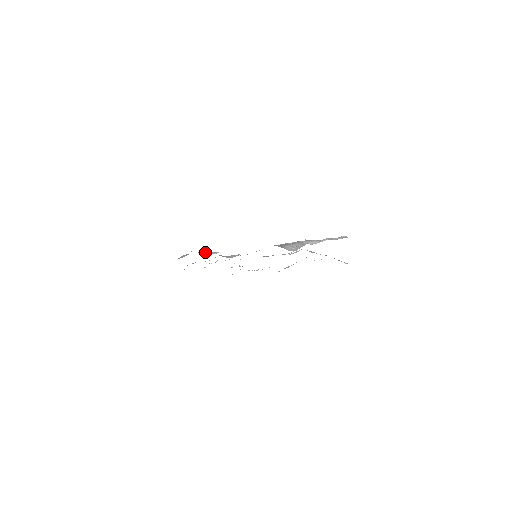
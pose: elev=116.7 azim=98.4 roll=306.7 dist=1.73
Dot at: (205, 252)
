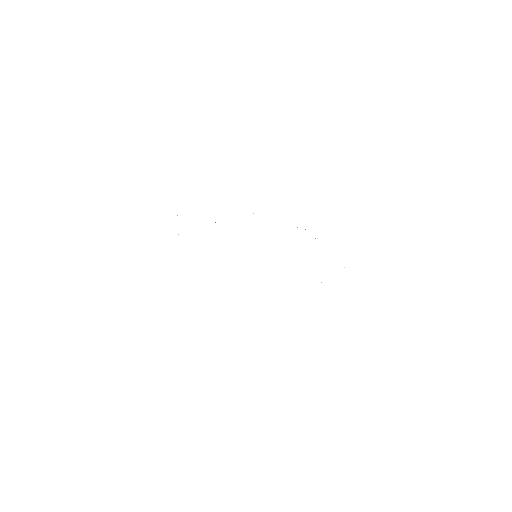
Dot at: occluded
